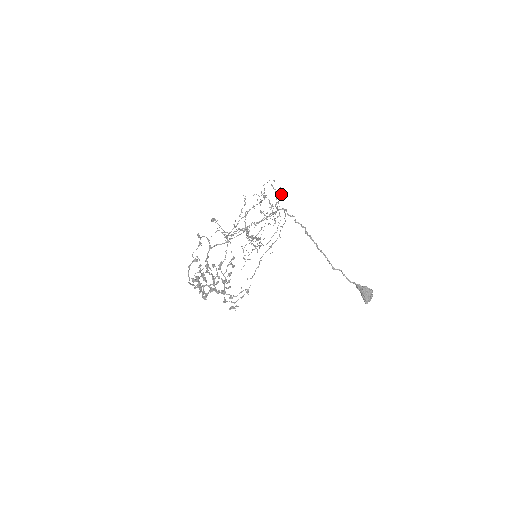
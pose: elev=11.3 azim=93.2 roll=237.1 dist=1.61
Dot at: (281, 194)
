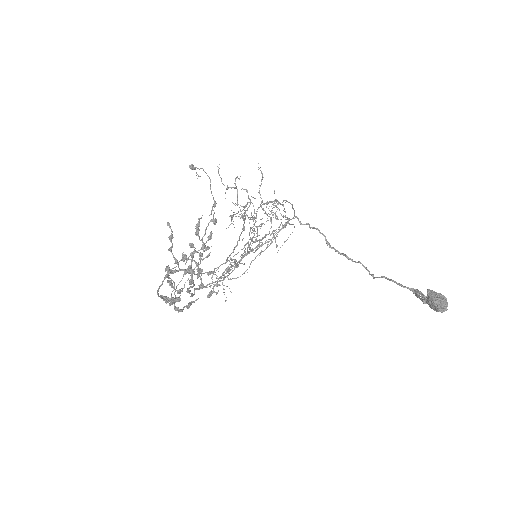
Dot at: occluded
